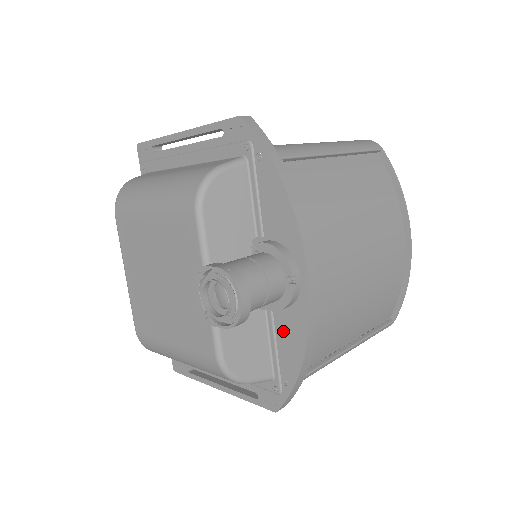
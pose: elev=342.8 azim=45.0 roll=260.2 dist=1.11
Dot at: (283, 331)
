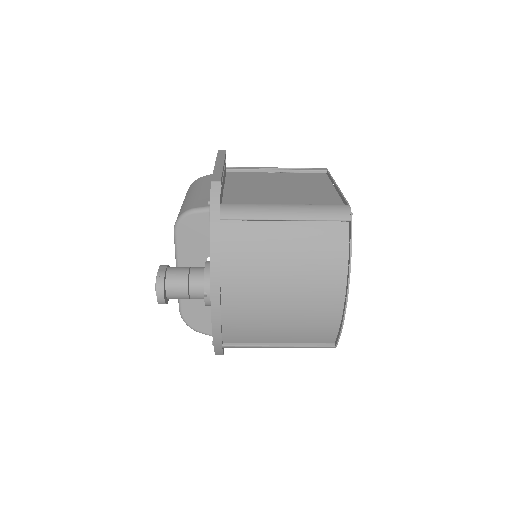
Dot at: occluded
